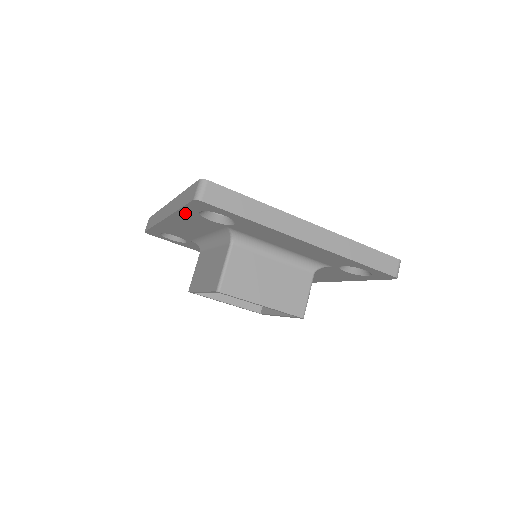
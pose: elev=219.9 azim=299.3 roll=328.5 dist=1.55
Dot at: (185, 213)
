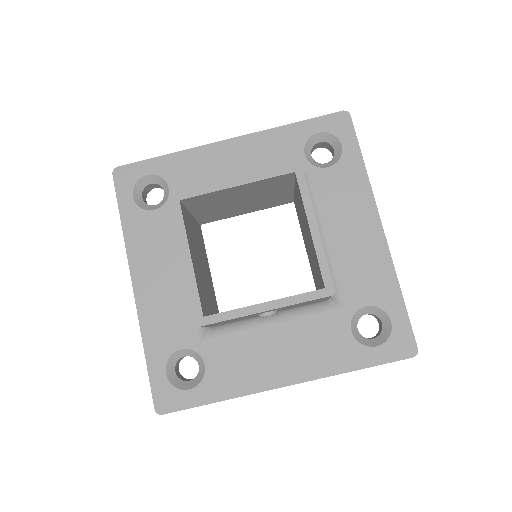
Dot at: (130, 225)
